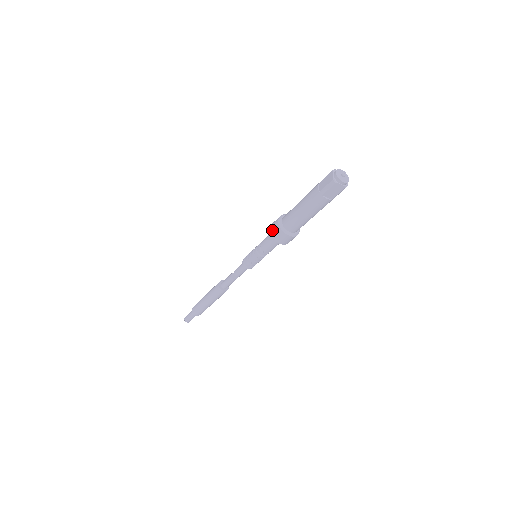
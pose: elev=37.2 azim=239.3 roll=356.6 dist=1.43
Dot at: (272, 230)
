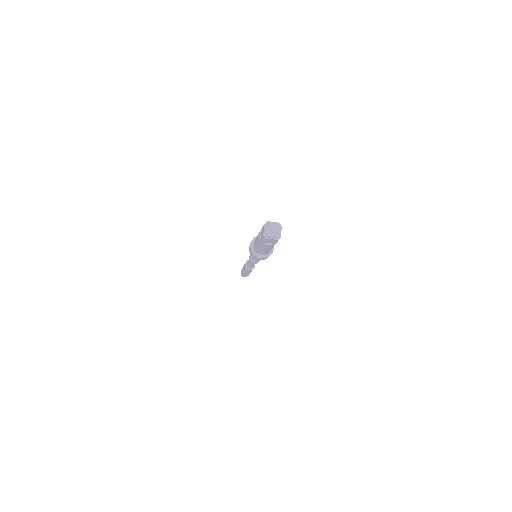
Dot at: (249, 250)
